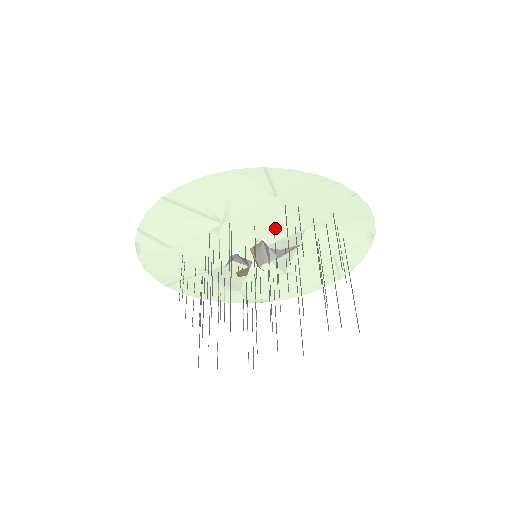
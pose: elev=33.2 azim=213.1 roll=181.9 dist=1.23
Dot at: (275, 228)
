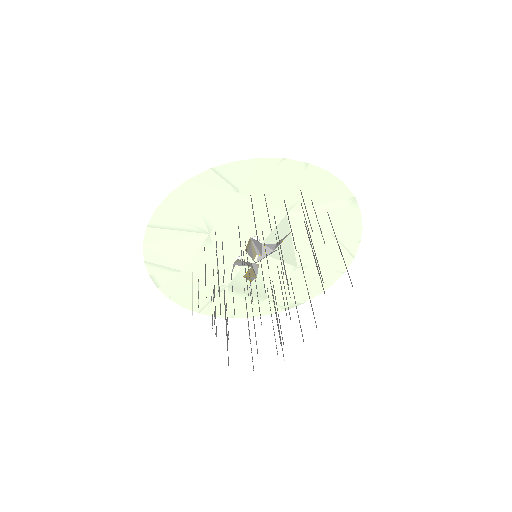
Dot at: (258, 223)
